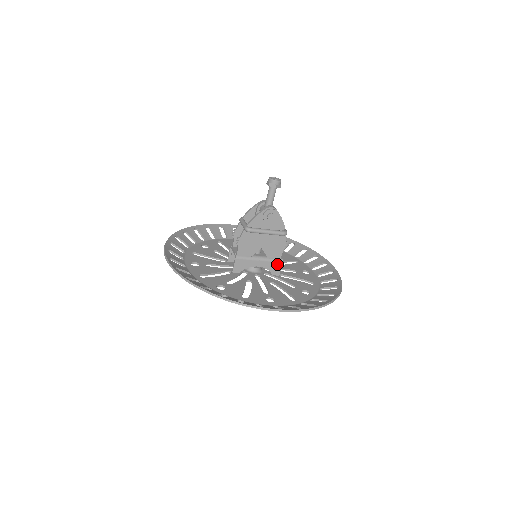
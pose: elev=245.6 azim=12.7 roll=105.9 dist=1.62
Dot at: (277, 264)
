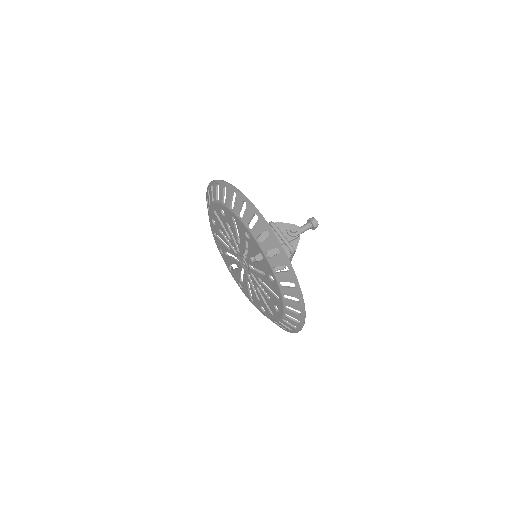
Dot at: occluded
